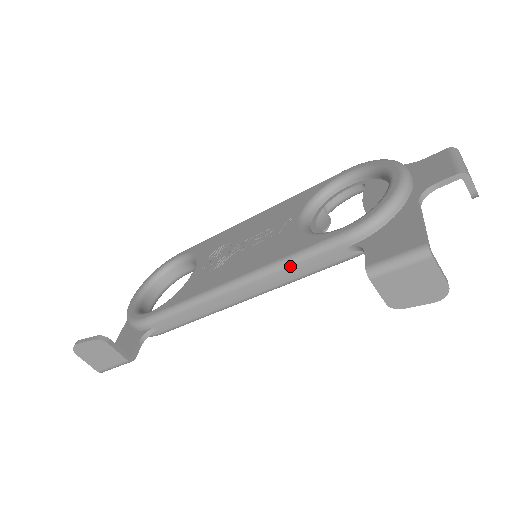
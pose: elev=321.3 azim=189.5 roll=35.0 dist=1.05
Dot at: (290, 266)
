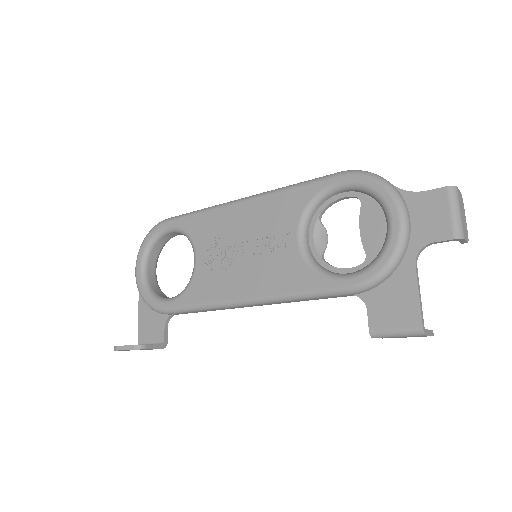
Dot at: (298, 300)
